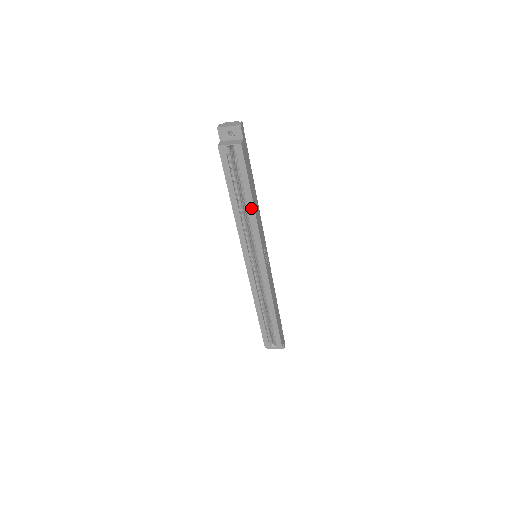
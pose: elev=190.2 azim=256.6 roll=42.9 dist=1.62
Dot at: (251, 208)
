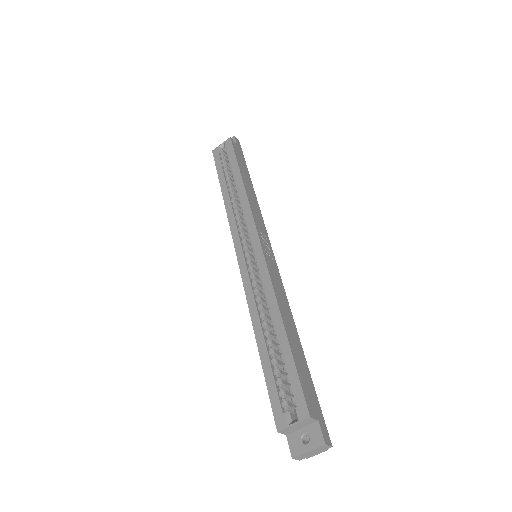
Dot at: (240, 185)
